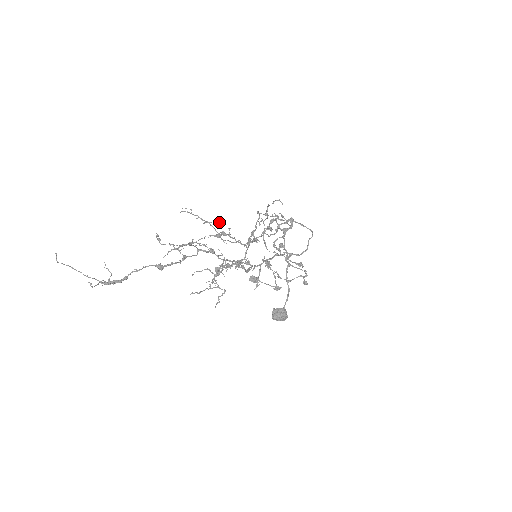
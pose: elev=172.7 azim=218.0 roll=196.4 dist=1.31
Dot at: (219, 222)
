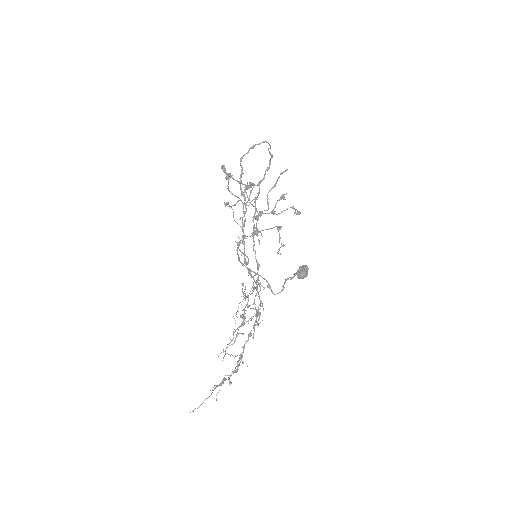
Dot at: occluded
